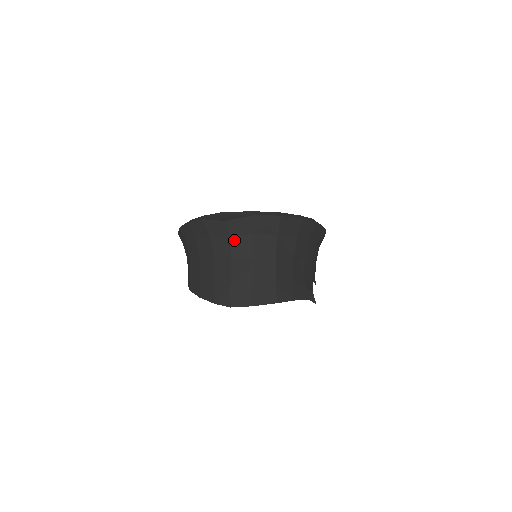
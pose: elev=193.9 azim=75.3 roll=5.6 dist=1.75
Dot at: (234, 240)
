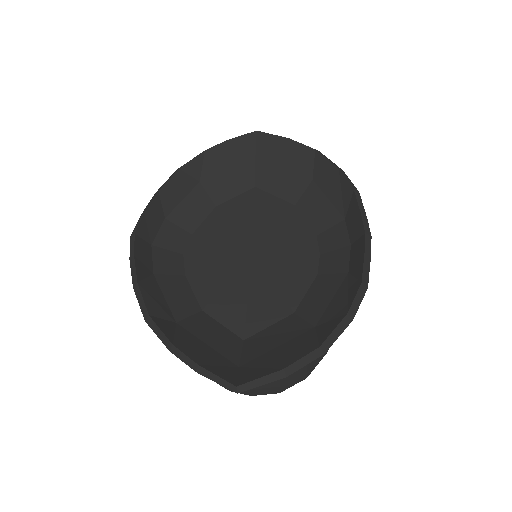
Dot at: occluded
